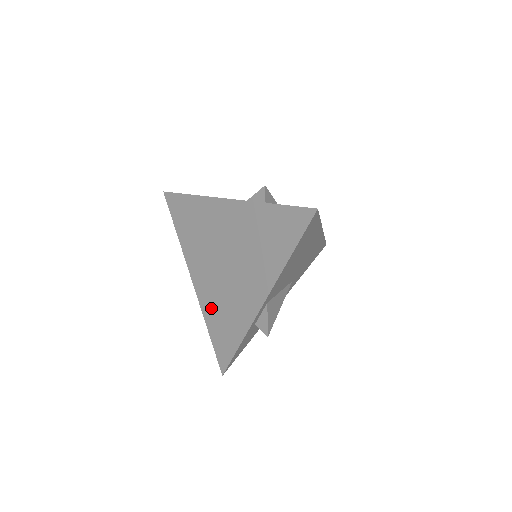
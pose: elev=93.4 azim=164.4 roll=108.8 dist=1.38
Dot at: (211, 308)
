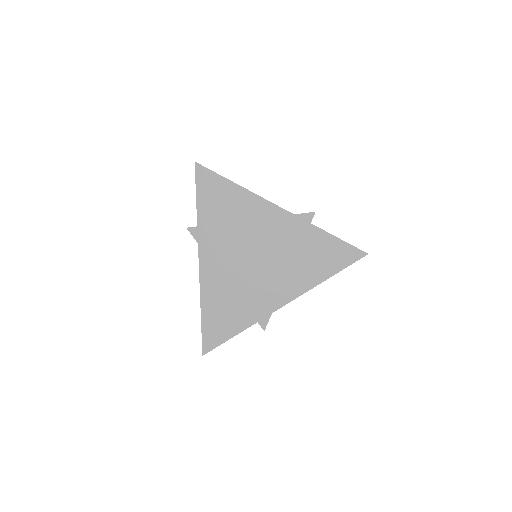
Dot at: (215, 292)
